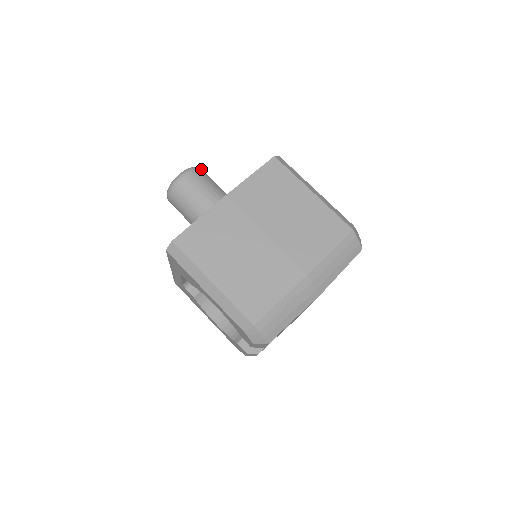
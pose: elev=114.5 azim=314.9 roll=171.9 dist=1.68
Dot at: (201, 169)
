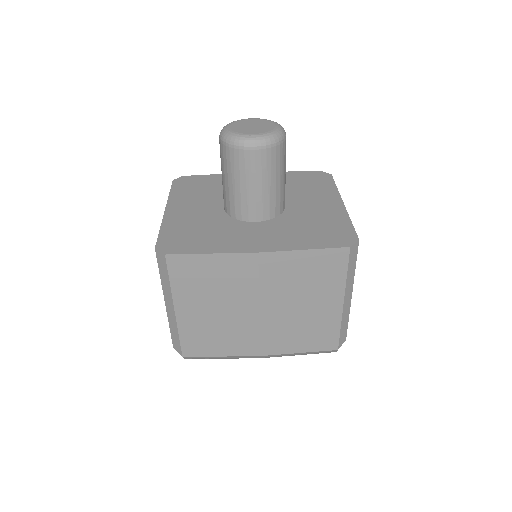
Dot at: (284, 141)
